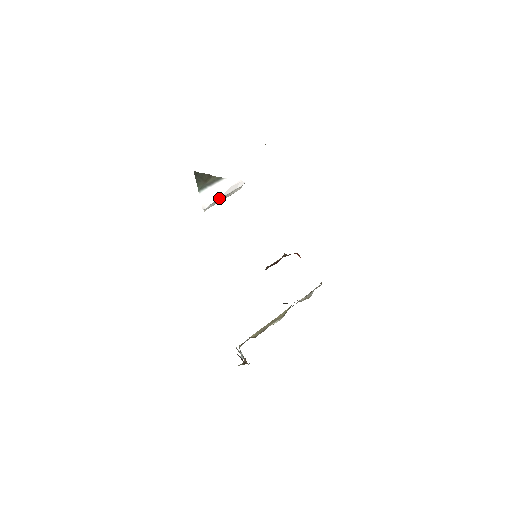
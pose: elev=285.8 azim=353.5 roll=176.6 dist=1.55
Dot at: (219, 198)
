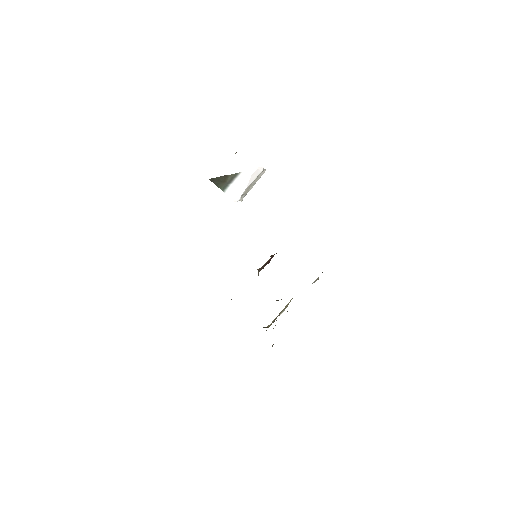
Dot at: (247, 188)
